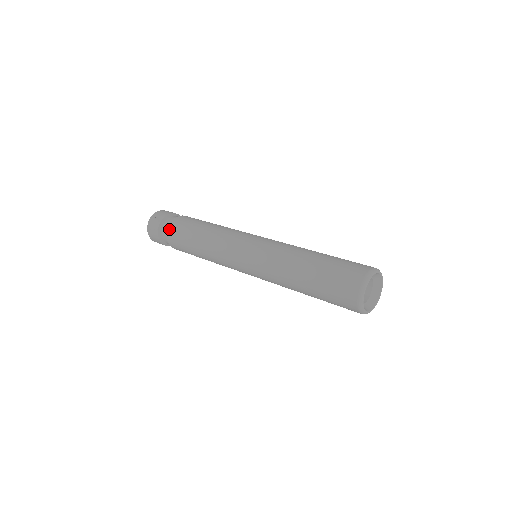
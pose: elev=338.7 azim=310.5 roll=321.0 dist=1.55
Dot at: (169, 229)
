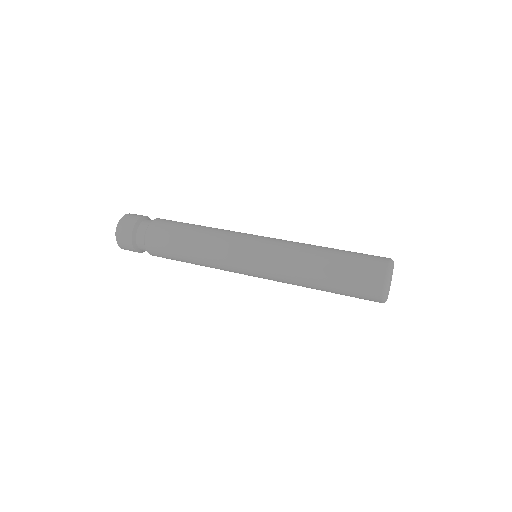
Dot at: (147, 239)
